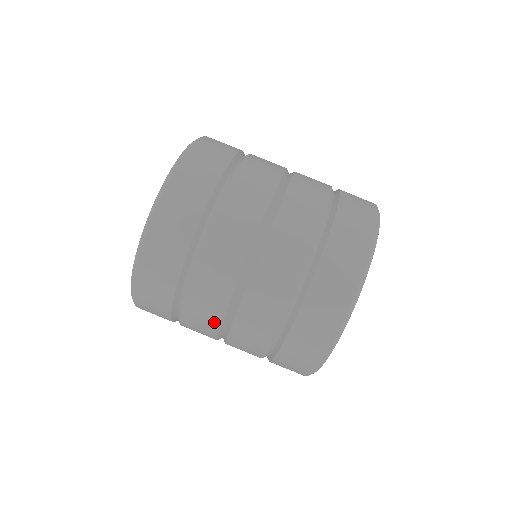
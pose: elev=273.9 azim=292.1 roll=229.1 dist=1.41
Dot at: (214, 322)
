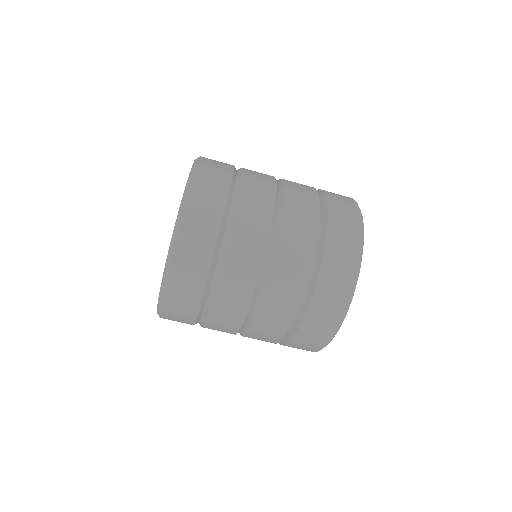
Dot at: occluded
